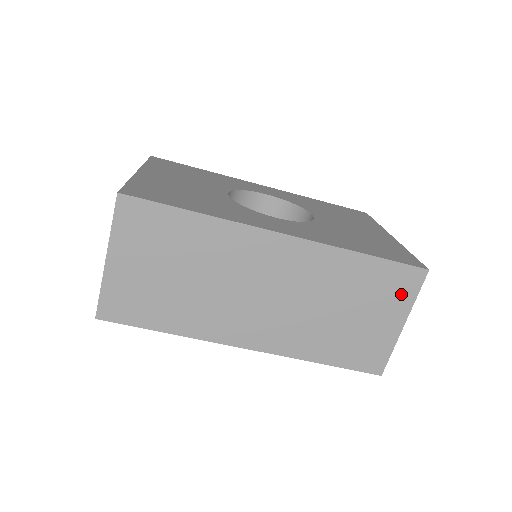
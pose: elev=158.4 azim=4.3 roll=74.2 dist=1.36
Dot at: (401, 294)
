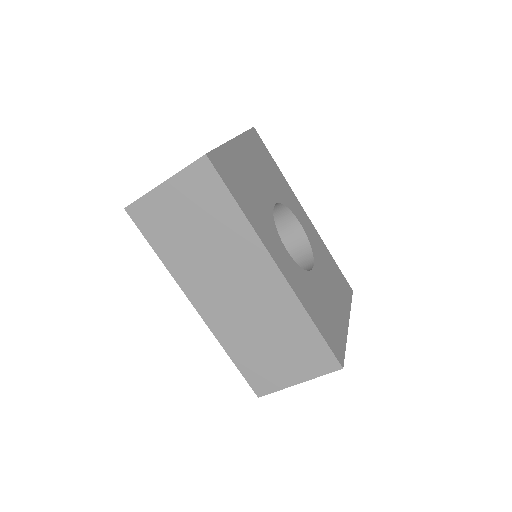
Dot at: (314, 366)
